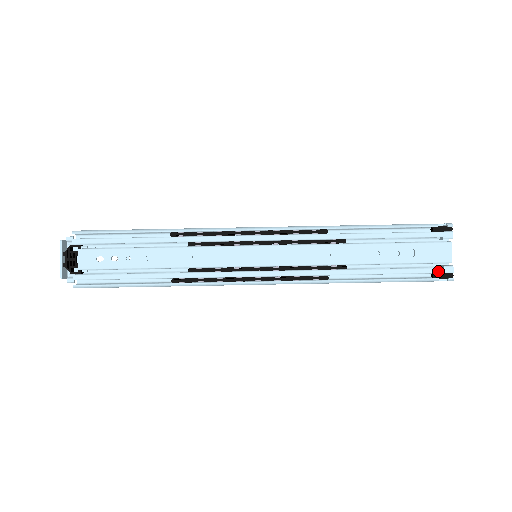
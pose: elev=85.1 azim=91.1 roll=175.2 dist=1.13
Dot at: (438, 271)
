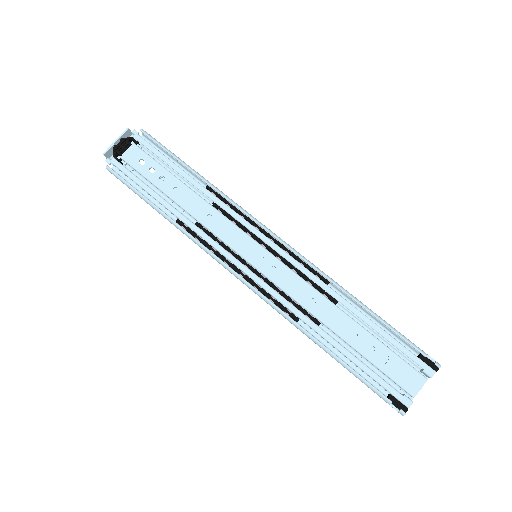
Dot at: (396, 395)
